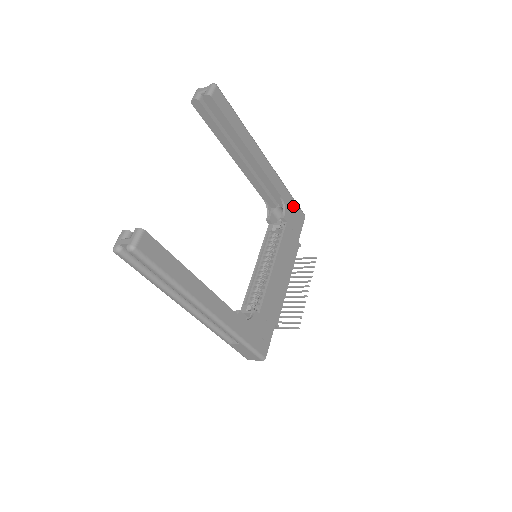
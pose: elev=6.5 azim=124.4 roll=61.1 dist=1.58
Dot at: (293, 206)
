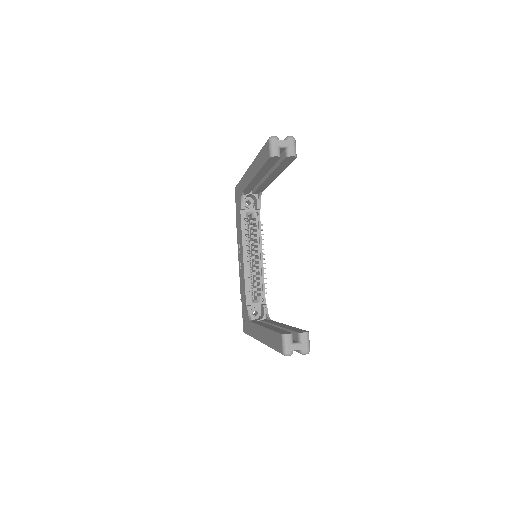
Dot at: occluded
